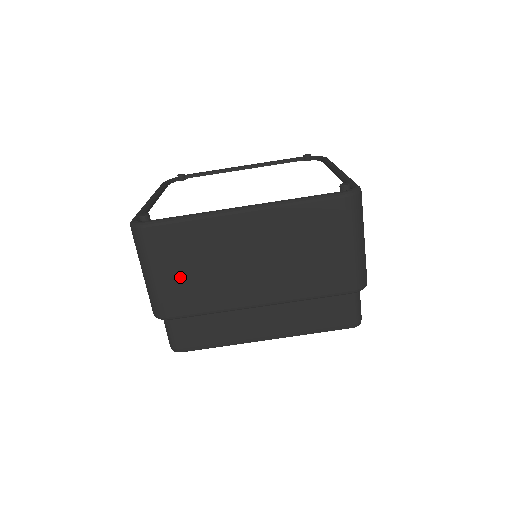
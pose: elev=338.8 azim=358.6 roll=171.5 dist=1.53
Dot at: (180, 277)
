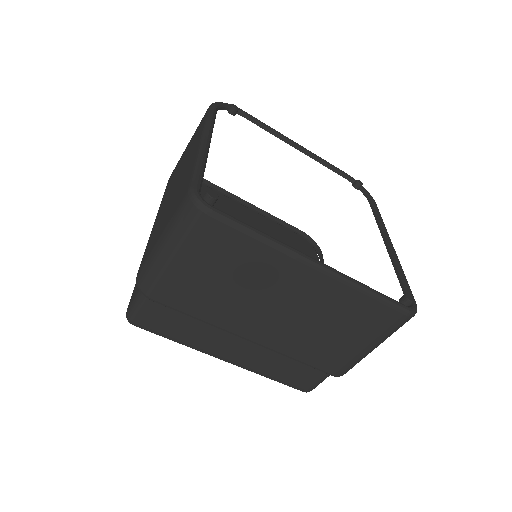
Dot at: (200, 277)
